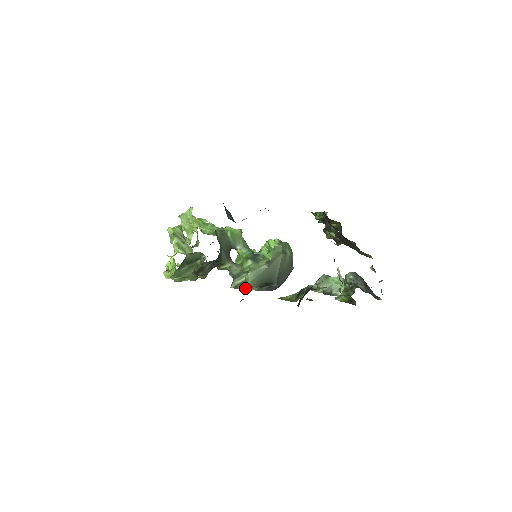
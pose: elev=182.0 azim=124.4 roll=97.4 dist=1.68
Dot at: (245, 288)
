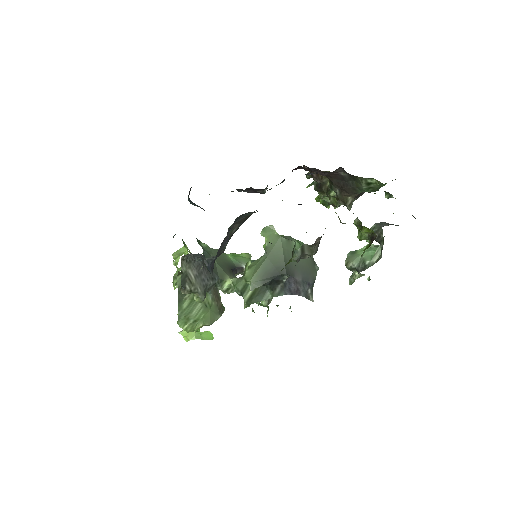
Dot at: (257, 300)
